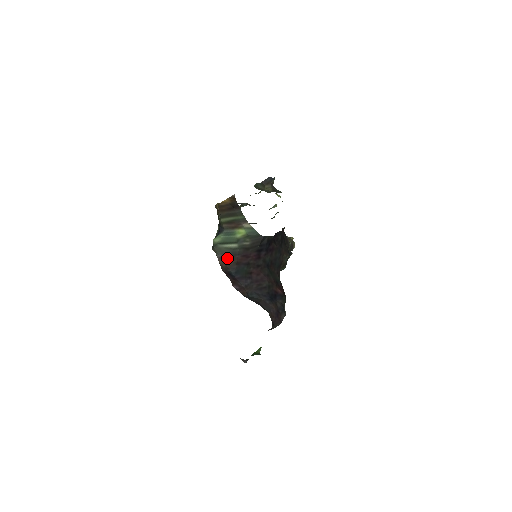
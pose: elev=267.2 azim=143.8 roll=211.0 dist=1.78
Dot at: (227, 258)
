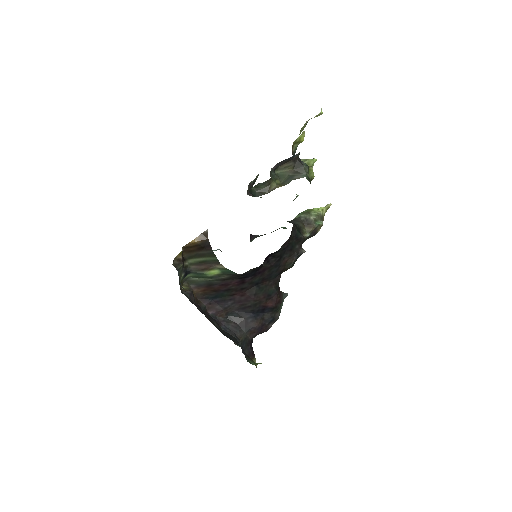
Dot at: (203, 287)
